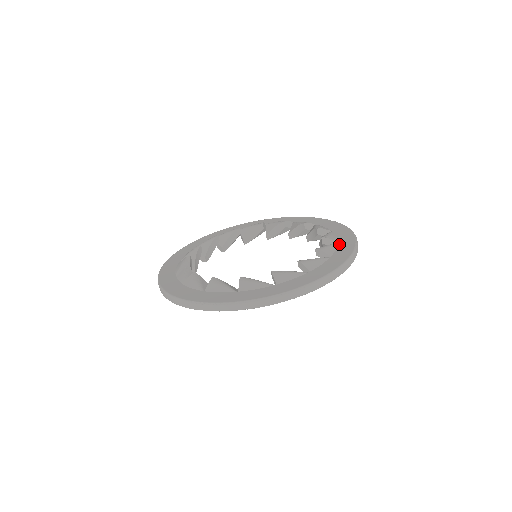
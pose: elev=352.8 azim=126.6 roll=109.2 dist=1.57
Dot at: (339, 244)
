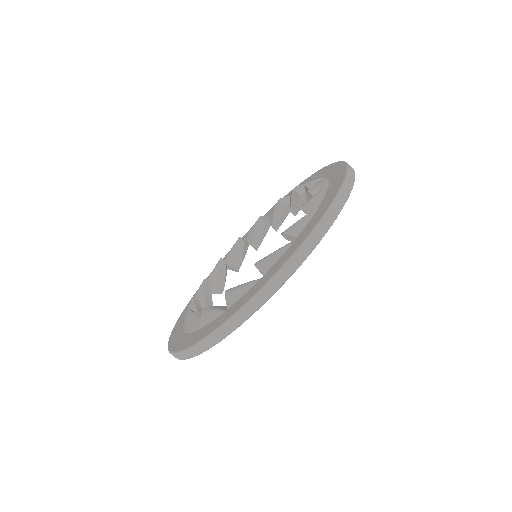
Dot at: (326, 176)
